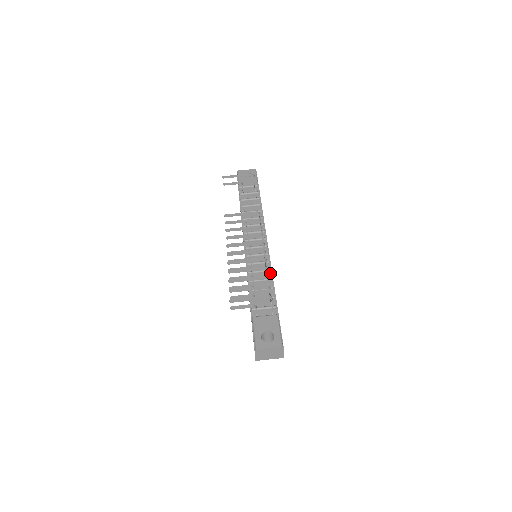
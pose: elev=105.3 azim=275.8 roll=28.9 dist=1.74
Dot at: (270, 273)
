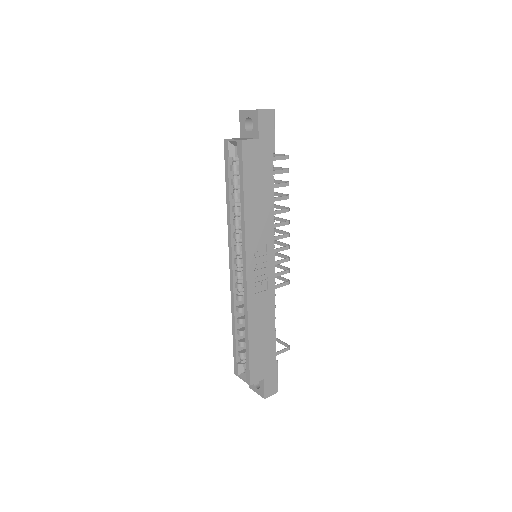
Dot at: (273, 217)
